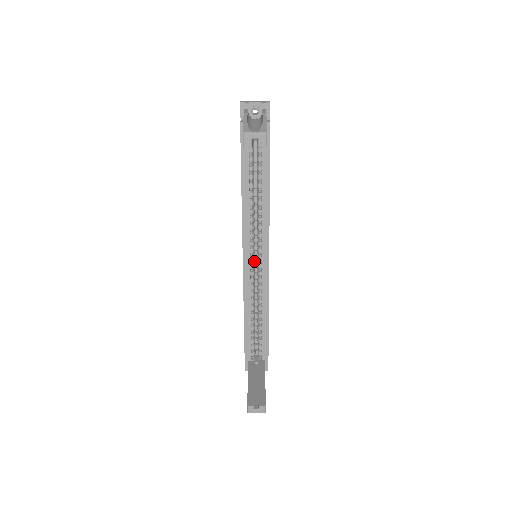
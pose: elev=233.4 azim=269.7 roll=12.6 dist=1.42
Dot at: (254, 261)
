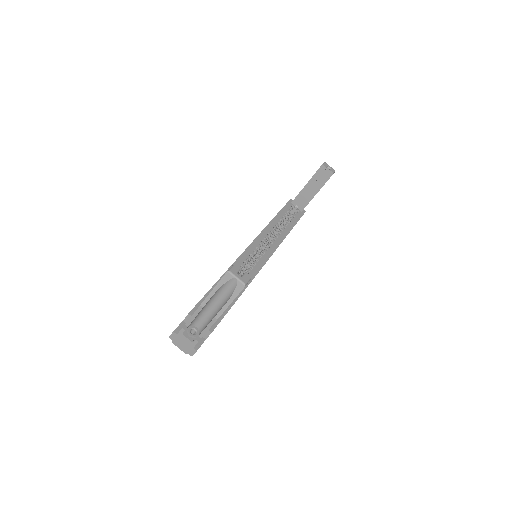
Dot at: (248, 263)
